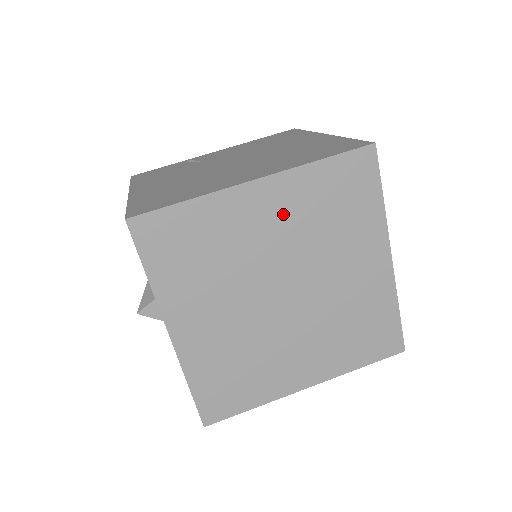
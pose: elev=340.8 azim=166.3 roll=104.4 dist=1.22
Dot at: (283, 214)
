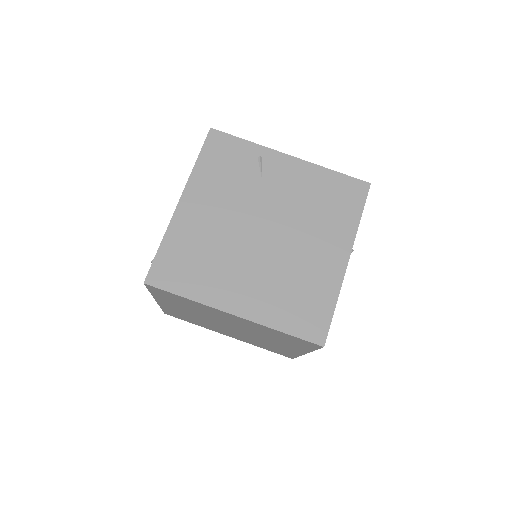
Dot at: (245, 324)
